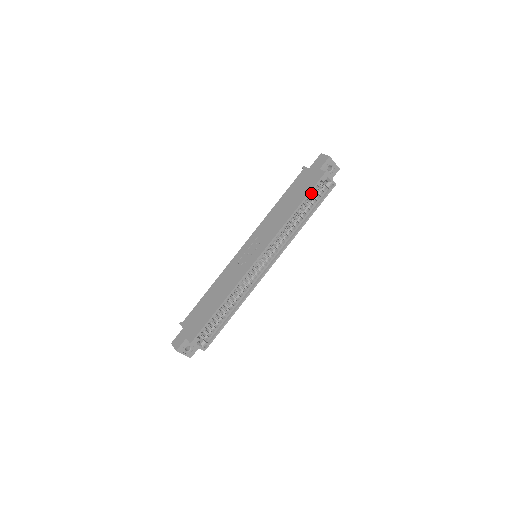
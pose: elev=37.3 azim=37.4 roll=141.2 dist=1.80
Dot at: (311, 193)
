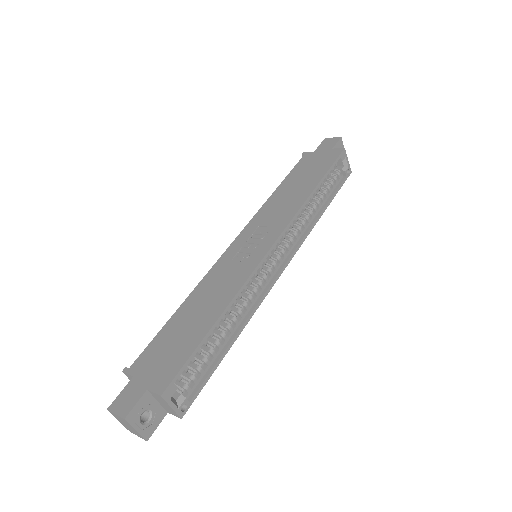
Dot at: (329, 172)
